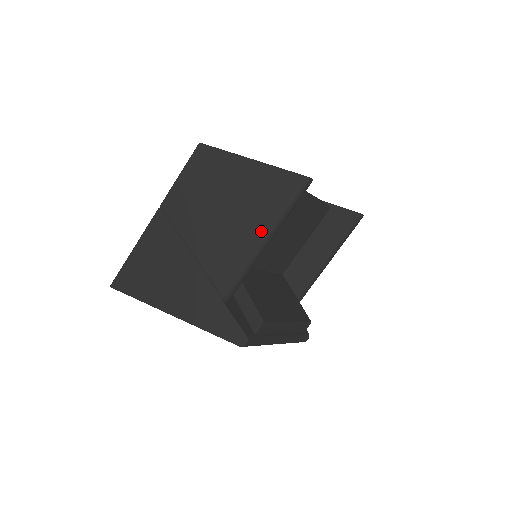
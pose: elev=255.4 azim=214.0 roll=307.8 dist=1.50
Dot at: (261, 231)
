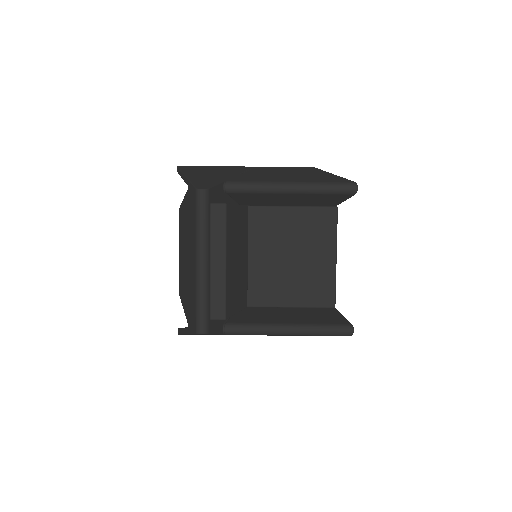
Dot at: (296, 181)
